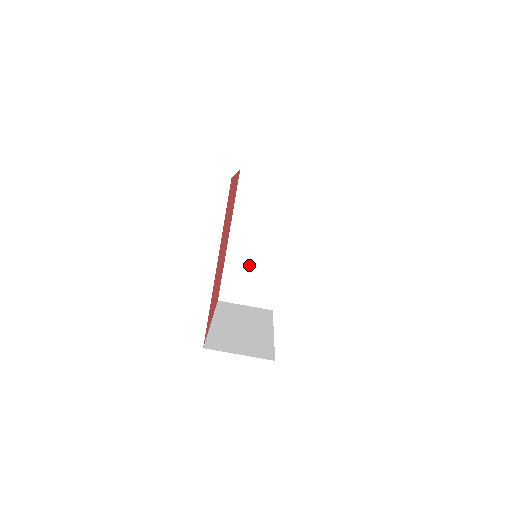
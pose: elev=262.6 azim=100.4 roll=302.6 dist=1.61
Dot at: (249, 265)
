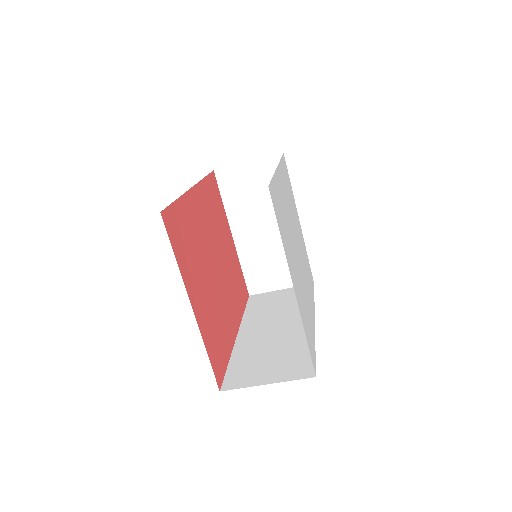
Dot at: occluded
